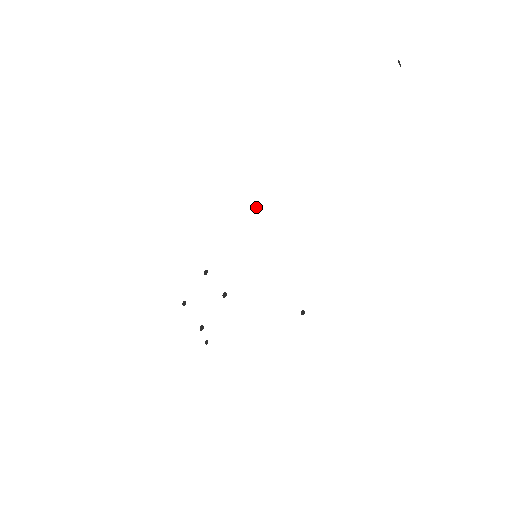
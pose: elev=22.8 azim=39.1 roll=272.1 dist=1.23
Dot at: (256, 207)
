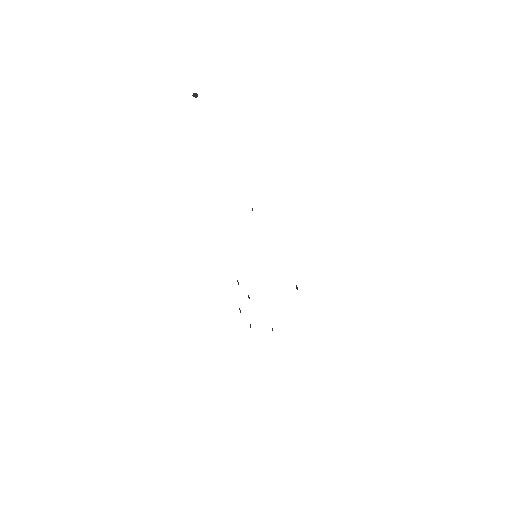
Dot at: occluded
